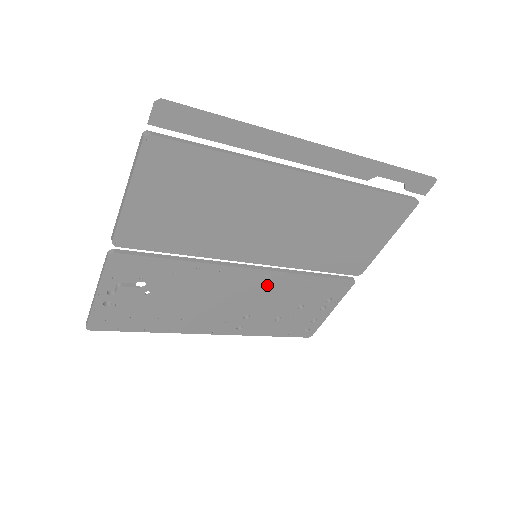
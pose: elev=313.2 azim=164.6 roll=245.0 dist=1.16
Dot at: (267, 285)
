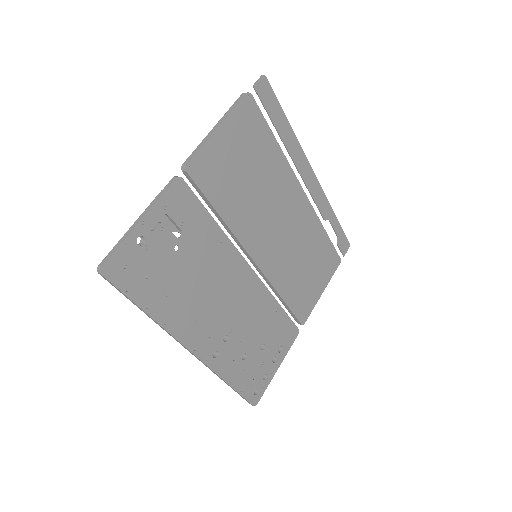
Dot at: (252, 298)
